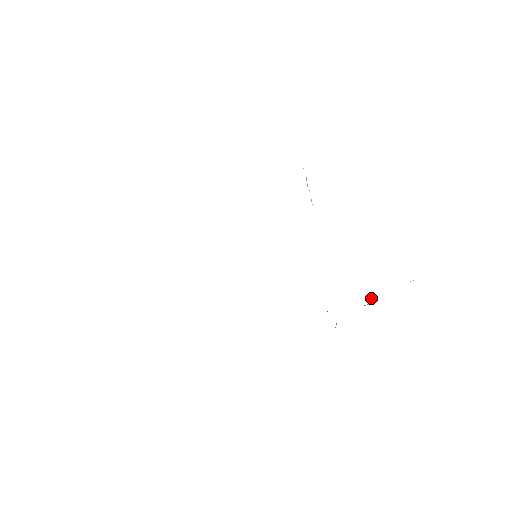
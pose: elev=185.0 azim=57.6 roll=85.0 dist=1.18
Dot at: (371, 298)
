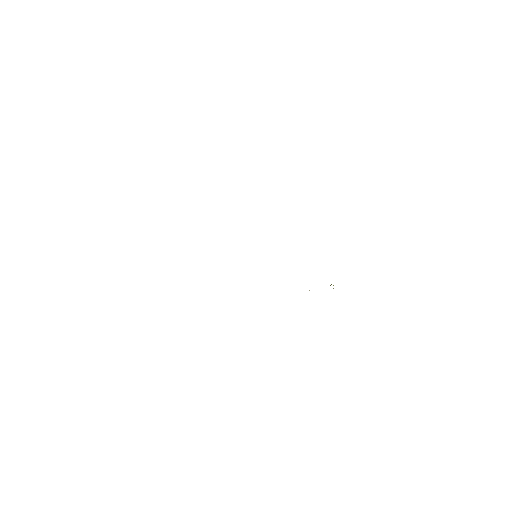
Dot at: occluded
